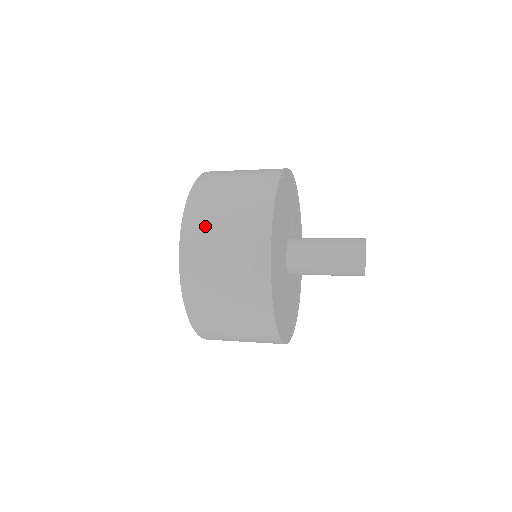
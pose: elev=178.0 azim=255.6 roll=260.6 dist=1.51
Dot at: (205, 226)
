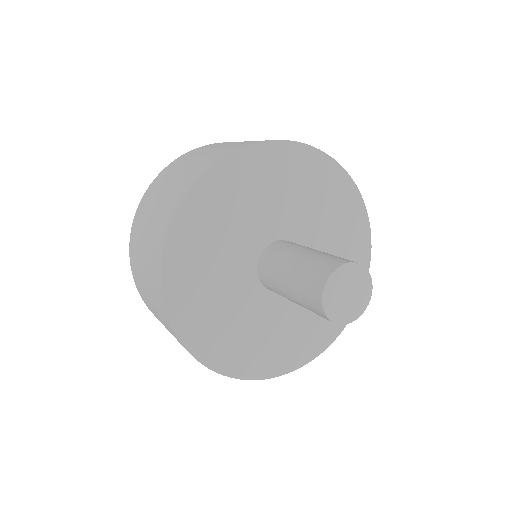
Dot at: (185, 160)
